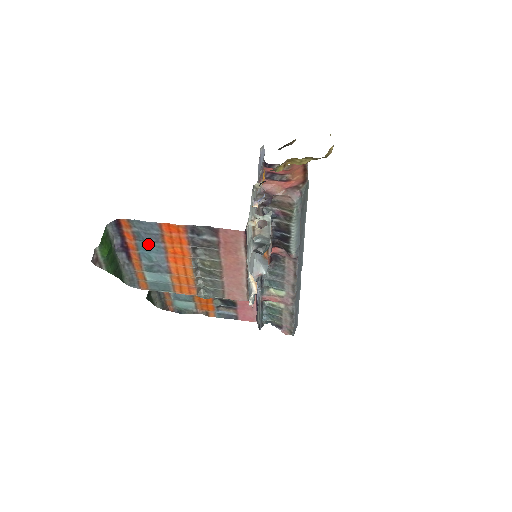
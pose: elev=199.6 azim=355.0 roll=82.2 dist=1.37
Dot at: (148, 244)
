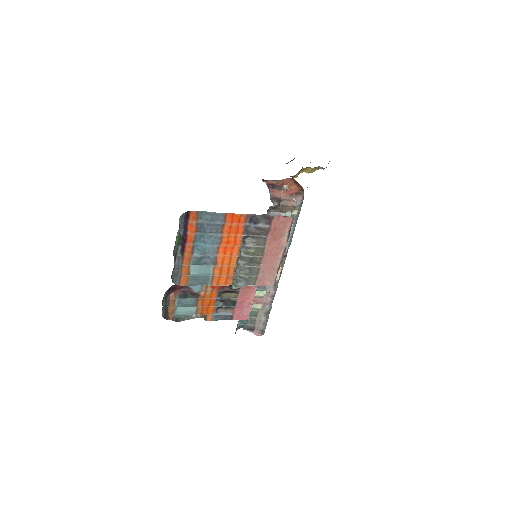
Dot at: (206, 235)
